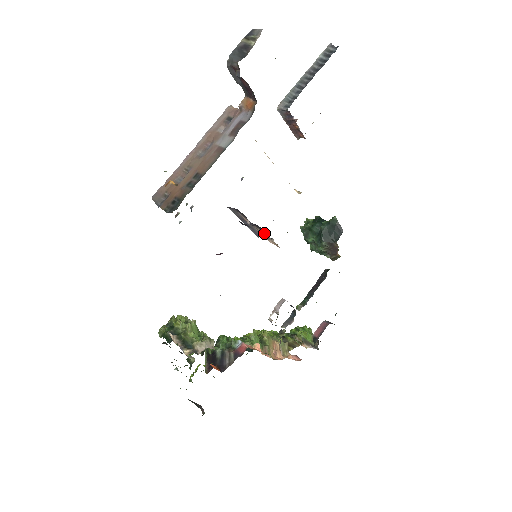
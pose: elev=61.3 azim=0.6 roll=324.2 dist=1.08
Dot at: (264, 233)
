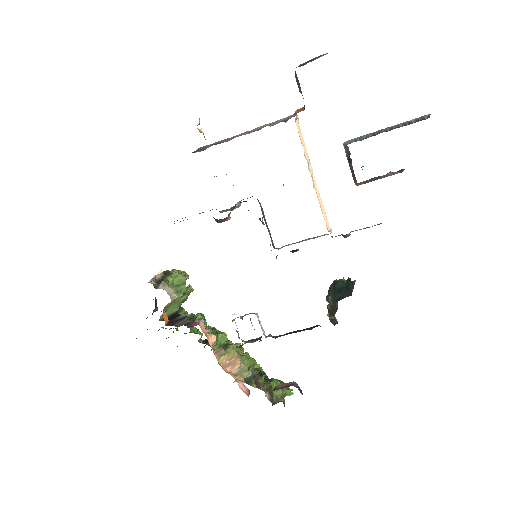
Dot at: occluded
